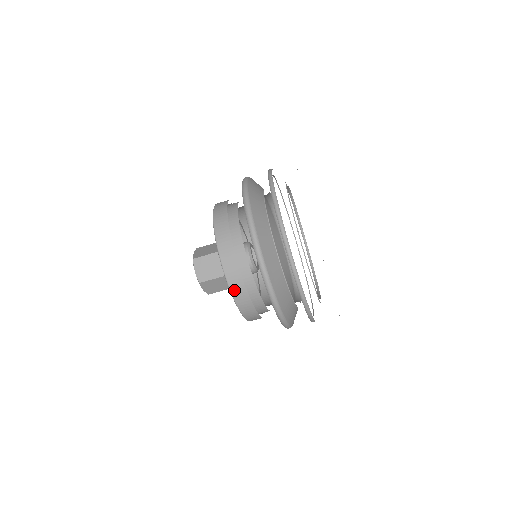
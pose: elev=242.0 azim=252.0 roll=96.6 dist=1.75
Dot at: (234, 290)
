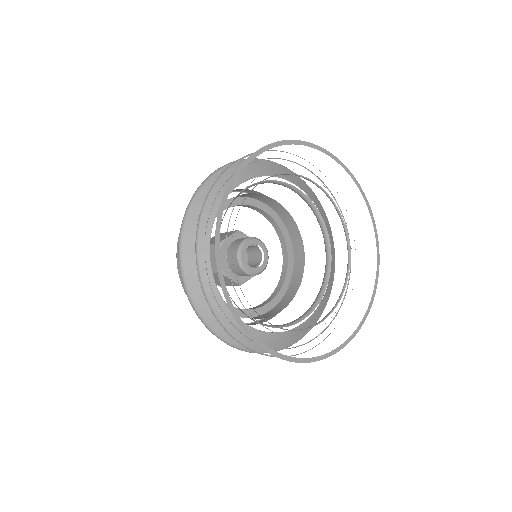
Dot at: occluded
